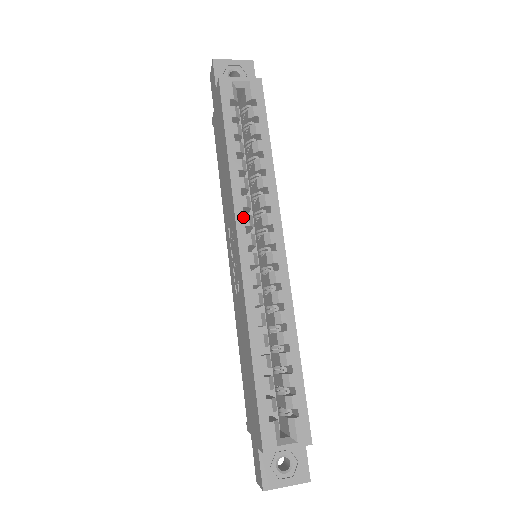
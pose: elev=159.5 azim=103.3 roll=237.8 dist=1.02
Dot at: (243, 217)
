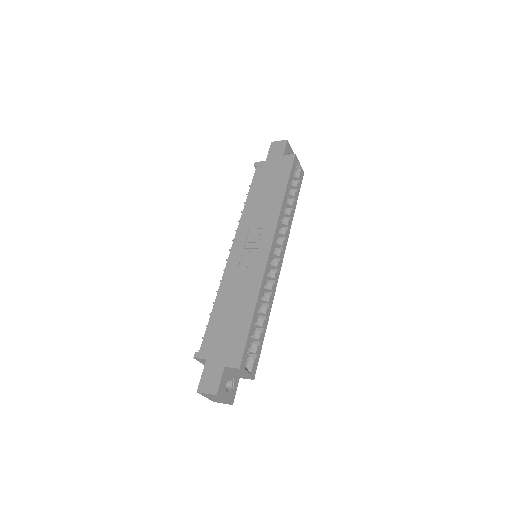
Dot at: (278, 232)
